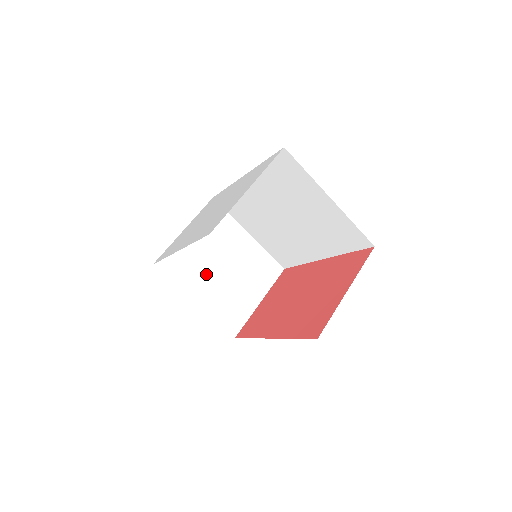
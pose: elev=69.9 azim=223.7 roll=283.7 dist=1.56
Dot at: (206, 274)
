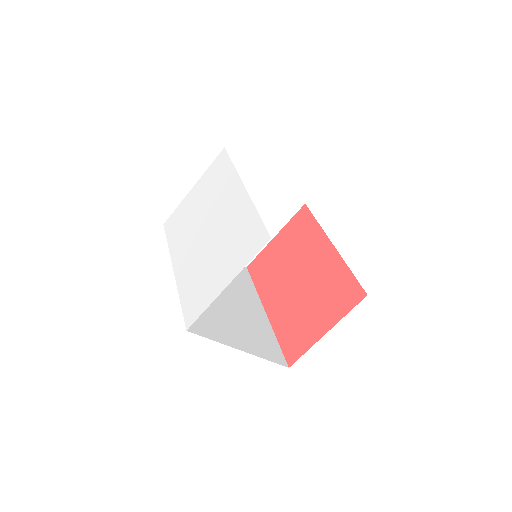
Dot at: occluded
